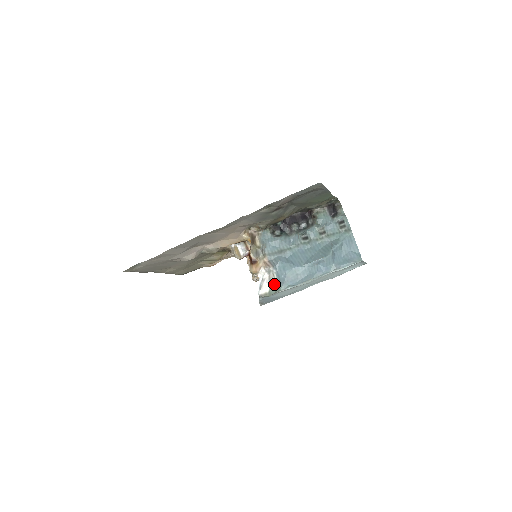
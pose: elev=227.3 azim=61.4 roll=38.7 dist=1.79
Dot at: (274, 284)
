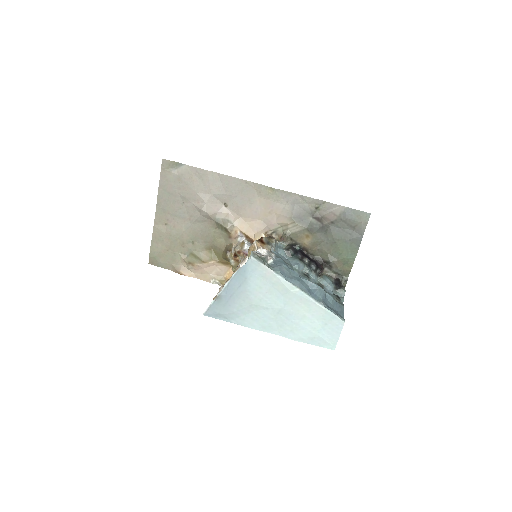
Dot at: (267, 262)
